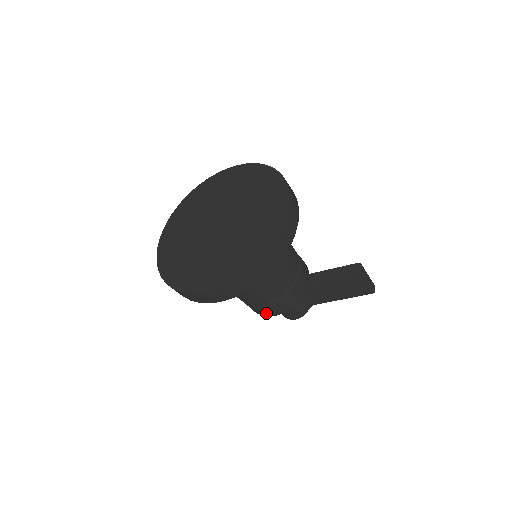
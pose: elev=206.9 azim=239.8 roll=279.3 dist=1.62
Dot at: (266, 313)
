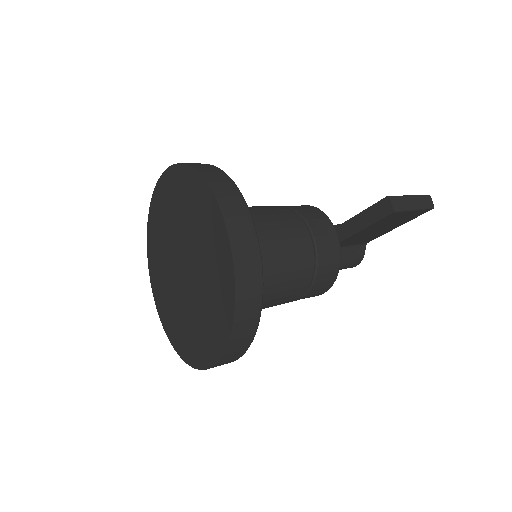
Dot at: occluded
